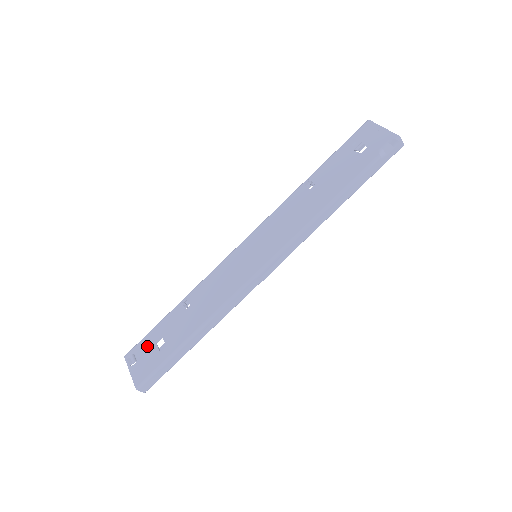
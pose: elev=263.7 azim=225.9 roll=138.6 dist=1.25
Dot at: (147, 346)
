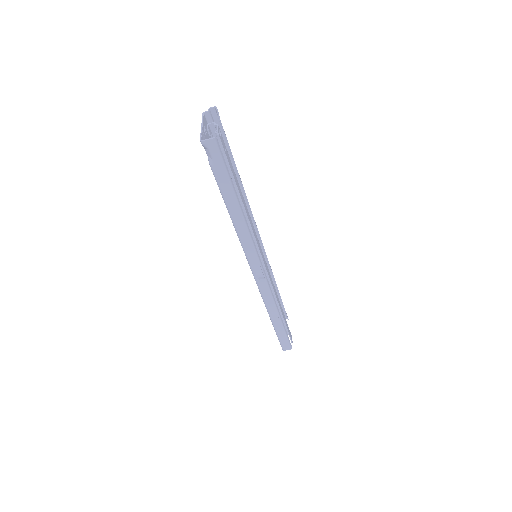
Dot at: occluded
